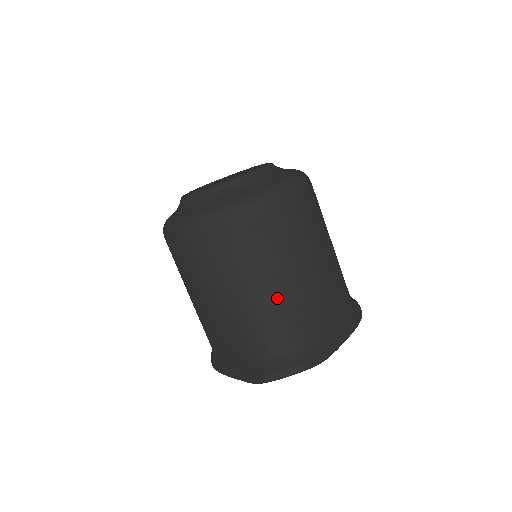
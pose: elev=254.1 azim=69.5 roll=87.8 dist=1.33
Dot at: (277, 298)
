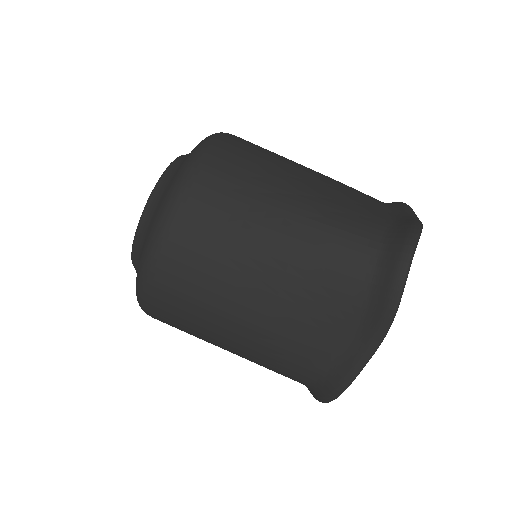
Dot at: (313, 209)
